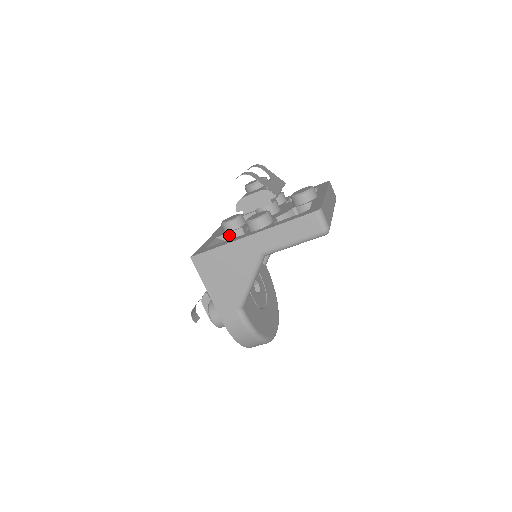
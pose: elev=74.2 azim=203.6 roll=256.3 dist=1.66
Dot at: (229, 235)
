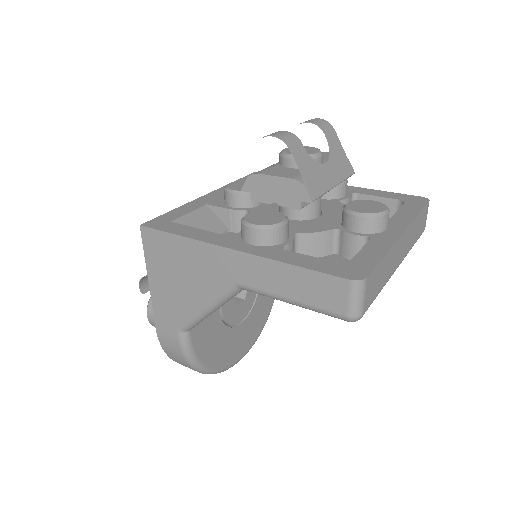
Dot at: (225, 212)
